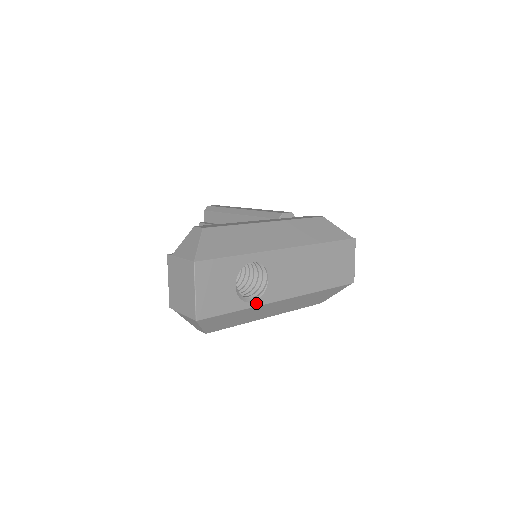
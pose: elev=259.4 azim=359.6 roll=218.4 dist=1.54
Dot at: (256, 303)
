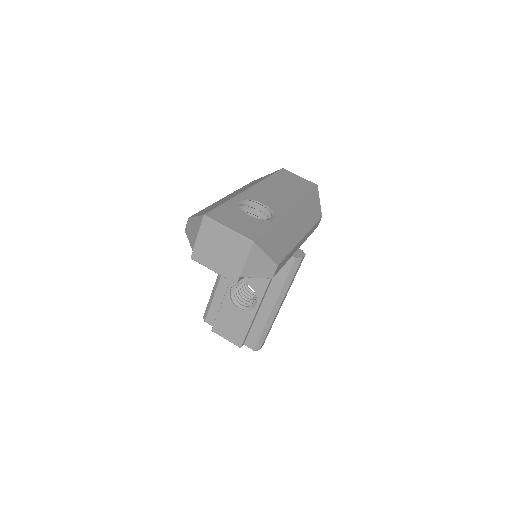
Dot at: (276, 218)
